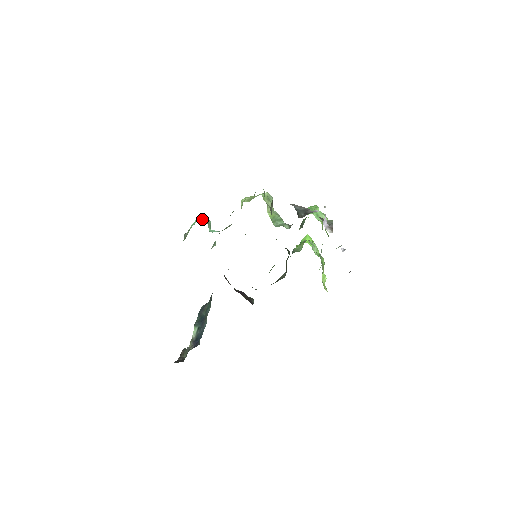
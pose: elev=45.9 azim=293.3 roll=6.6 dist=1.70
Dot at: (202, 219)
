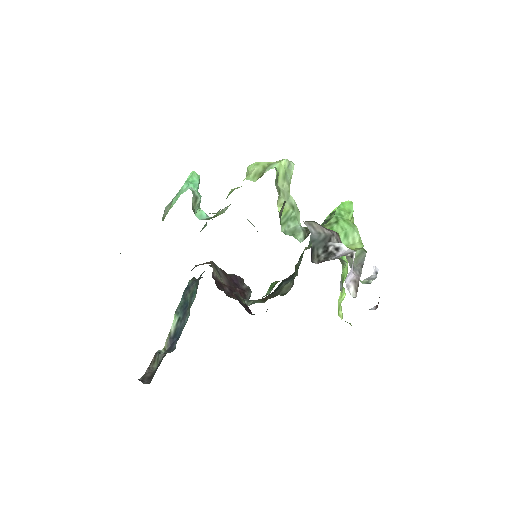
Dot at: occluded
